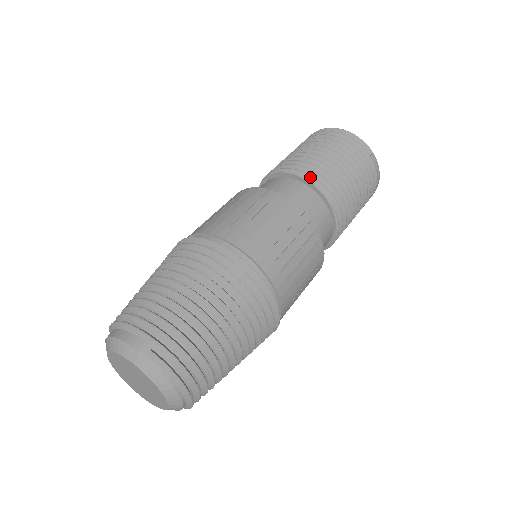
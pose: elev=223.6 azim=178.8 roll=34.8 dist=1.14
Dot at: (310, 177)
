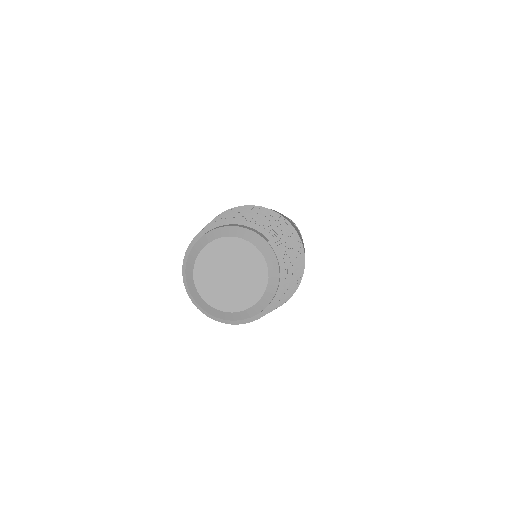
Dot at: occluded
